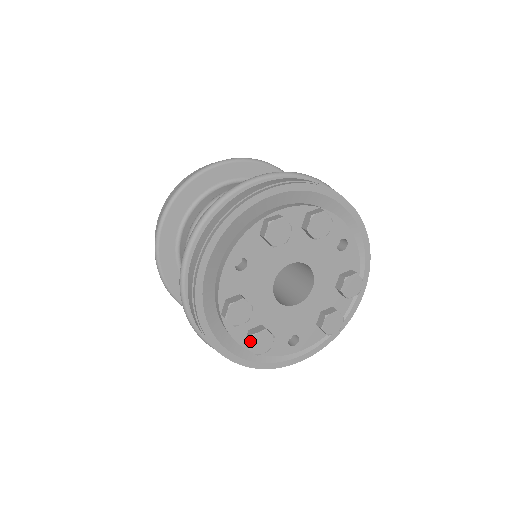
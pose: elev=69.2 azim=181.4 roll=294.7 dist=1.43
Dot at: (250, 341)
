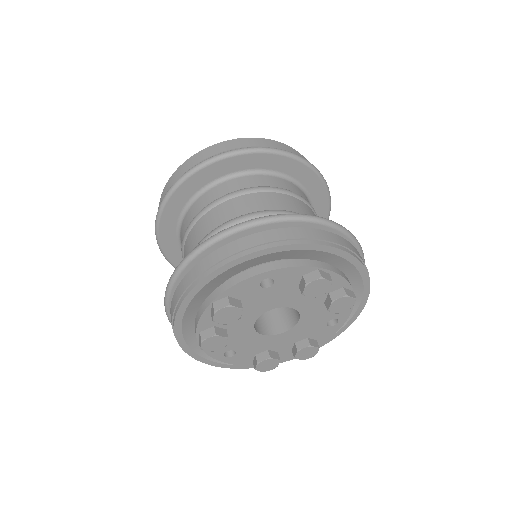
Dot at: (209, 337)
